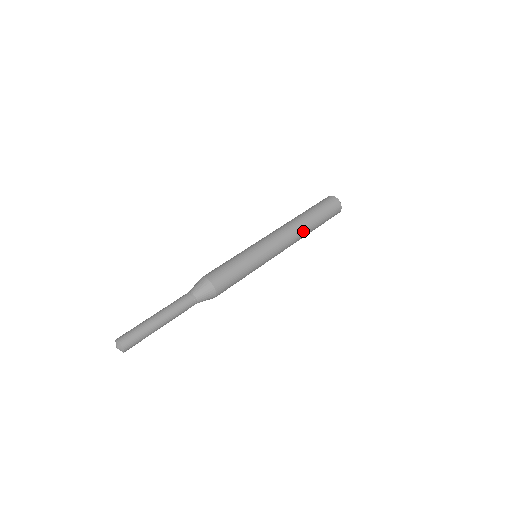
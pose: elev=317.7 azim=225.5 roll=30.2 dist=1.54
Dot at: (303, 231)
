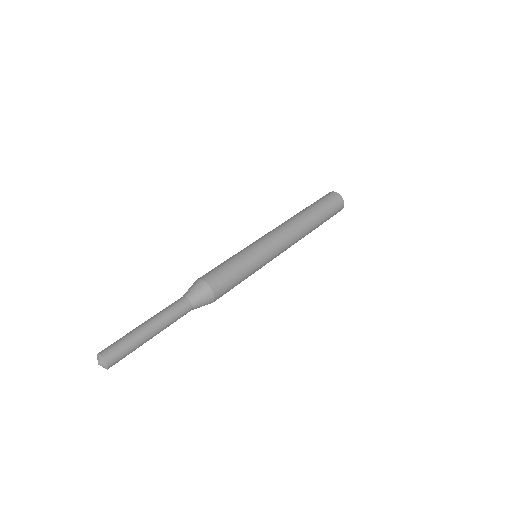
Dot at: (304, 225)
